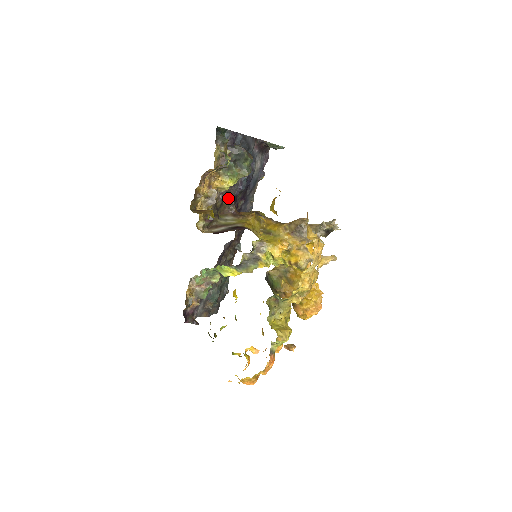
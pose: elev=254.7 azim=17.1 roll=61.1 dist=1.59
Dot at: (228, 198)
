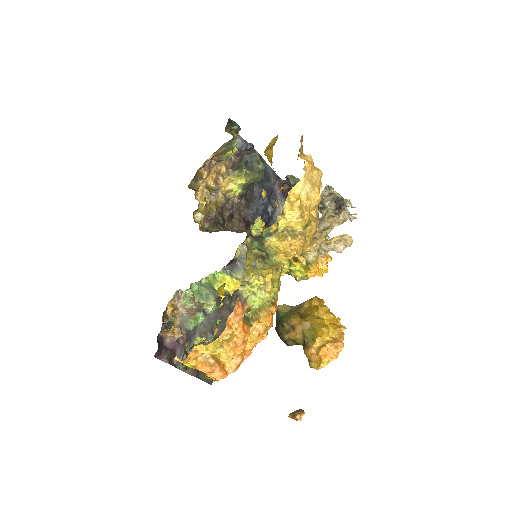
Dot at: (239, 217)
